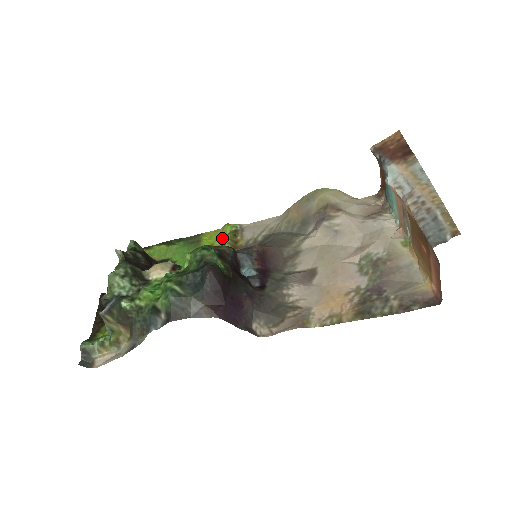
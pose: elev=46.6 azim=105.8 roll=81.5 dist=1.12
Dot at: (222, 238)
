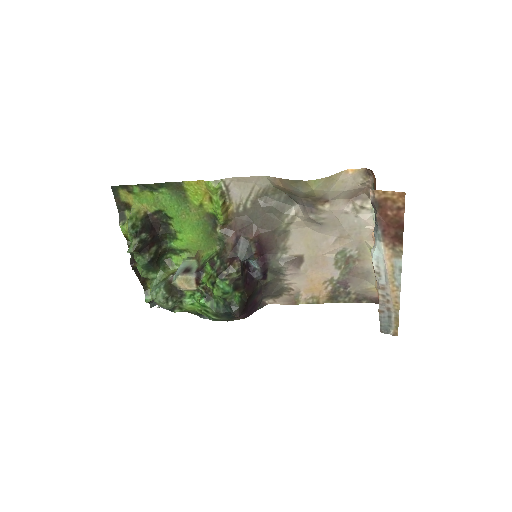
Dot at: (209, 197)
